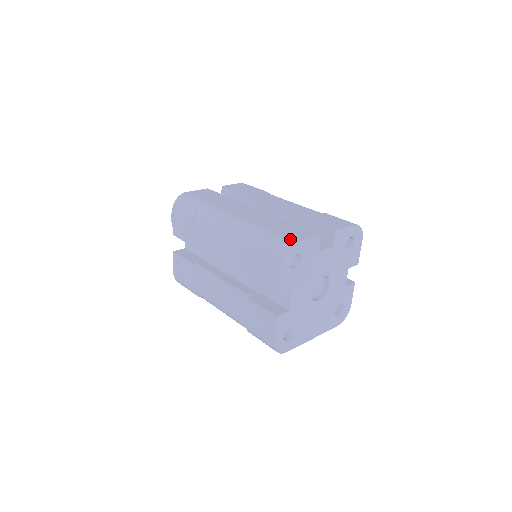
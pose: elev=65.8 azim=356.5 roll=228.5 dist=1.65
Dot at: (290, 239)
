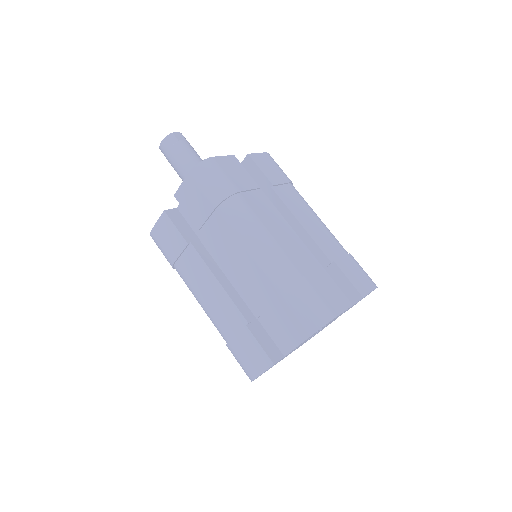
Dot at: (329, 309)
